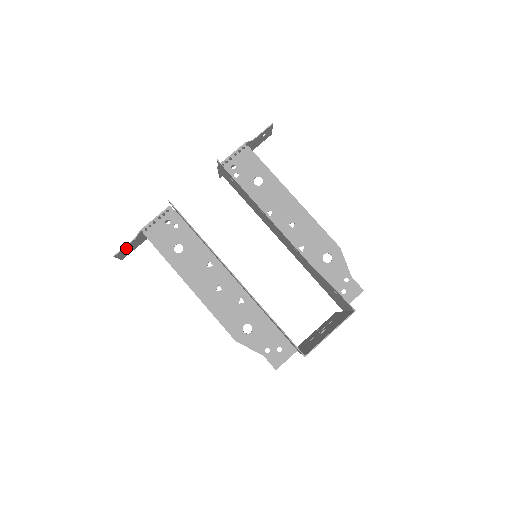
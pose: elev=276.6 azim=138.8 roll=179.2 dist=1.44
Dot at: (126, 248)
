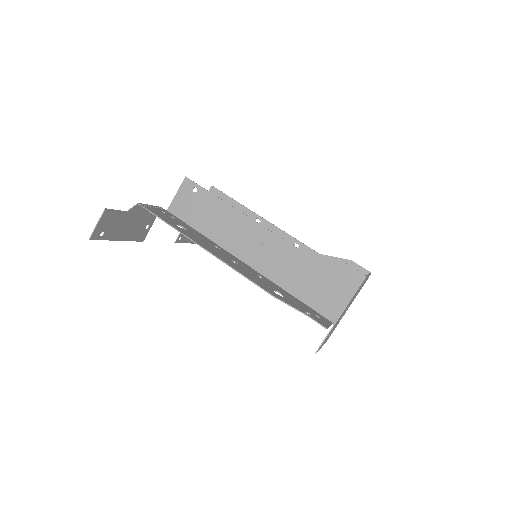
Dot at: (113, 216)
